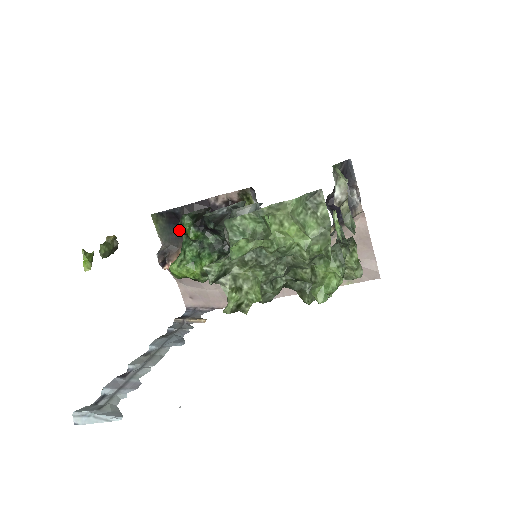
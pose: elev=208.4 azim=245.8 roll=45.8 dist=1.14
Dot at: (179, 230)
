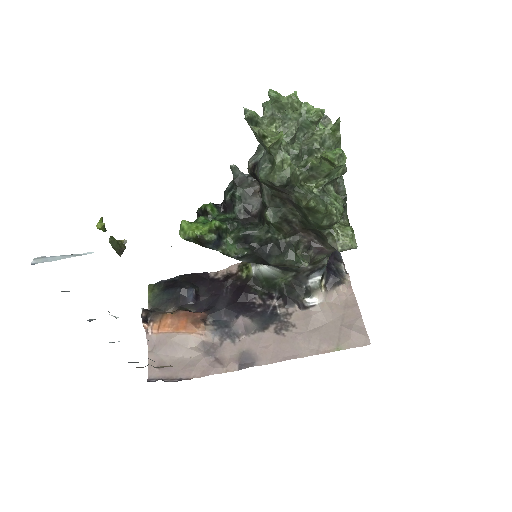
Dot at: (197, 211)
